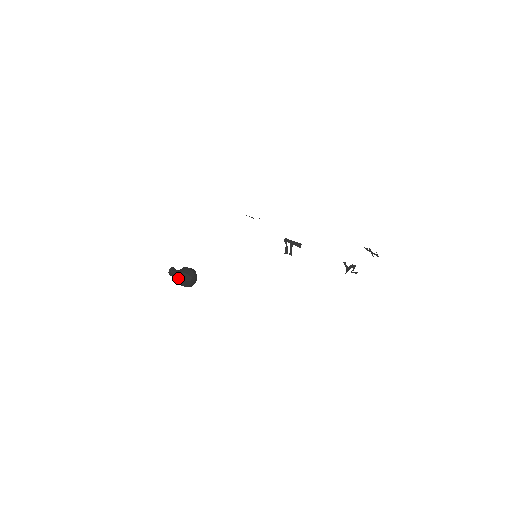
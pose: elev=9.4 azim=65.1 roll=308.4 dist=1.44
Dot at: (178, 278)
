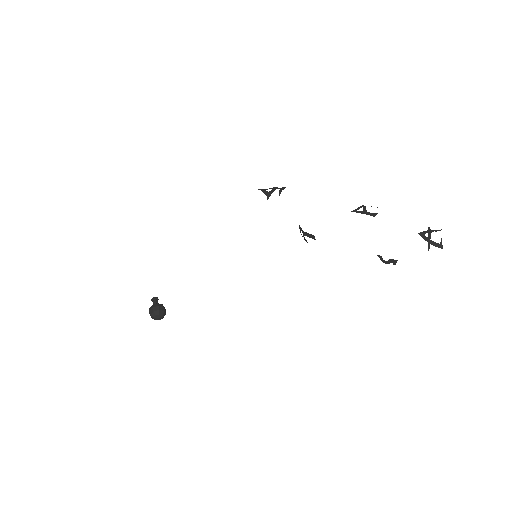
Dot at: occluded
